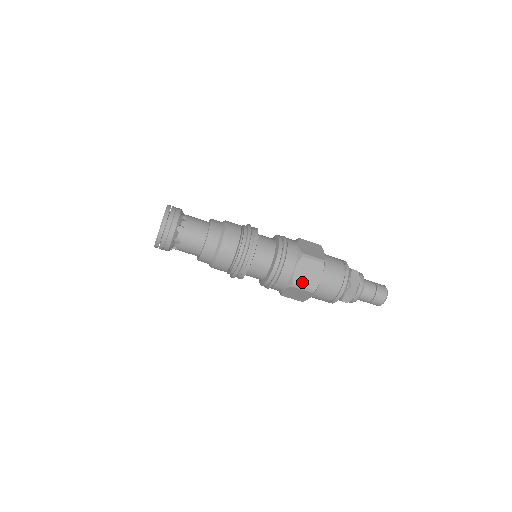
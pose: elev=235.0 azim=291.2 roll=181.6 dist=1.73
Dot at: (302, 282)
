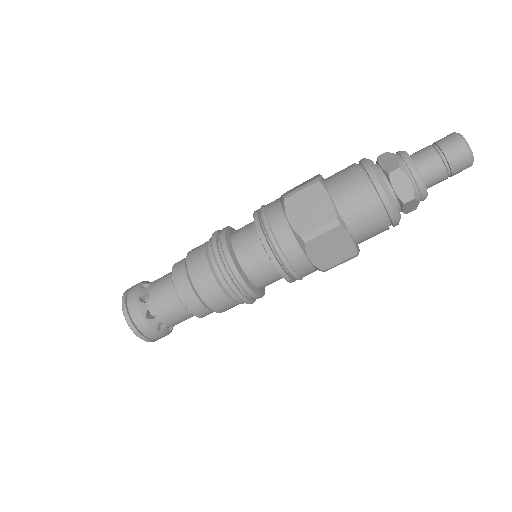
Dot at: (311, 226)
